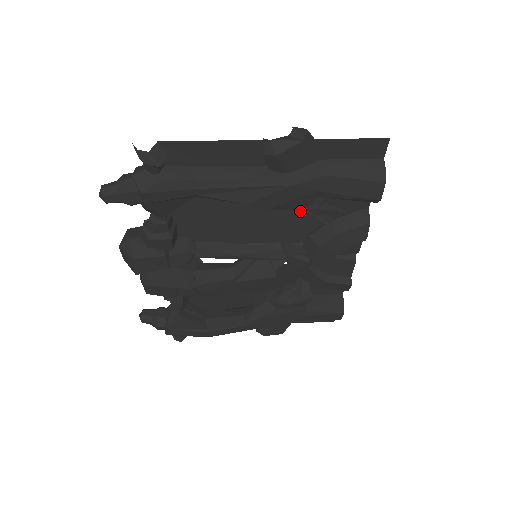
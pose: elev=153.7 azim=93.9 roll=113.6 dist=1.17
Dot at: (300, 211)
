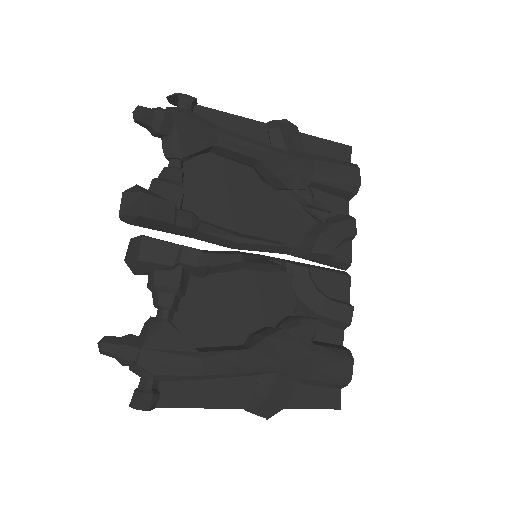
Dot at: (295, 206)
